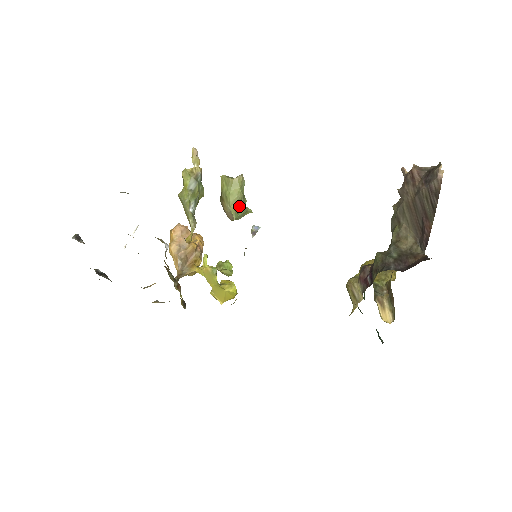
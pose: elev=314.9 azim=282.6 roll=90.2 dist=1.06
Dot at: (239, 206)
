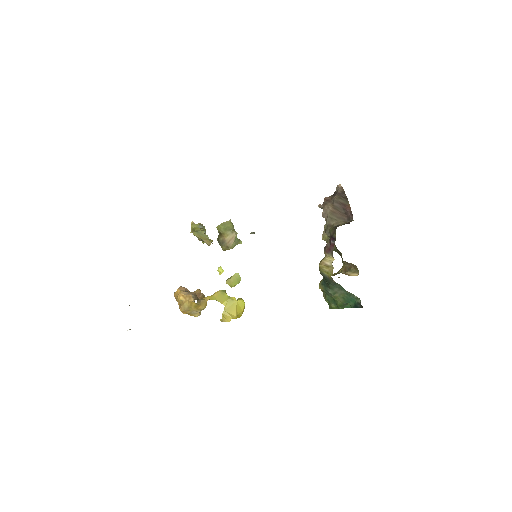
Dot at: occluded
